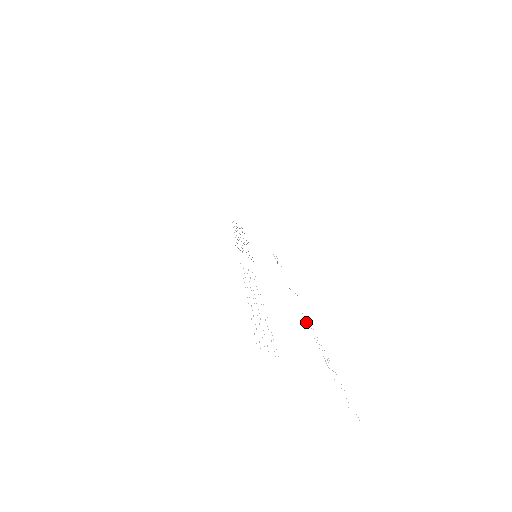
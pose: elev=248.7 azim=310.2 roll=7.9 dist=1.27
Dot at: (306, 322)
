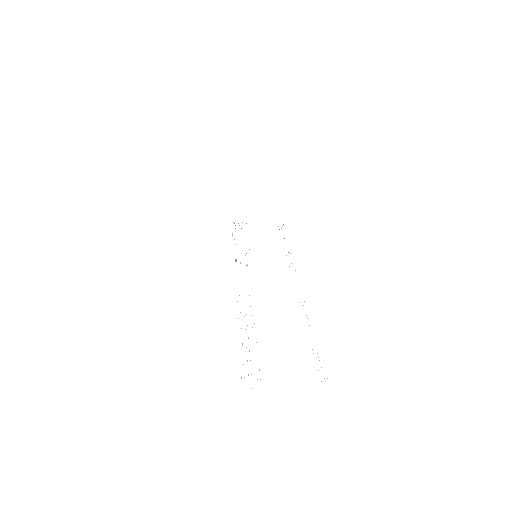
Dot at: occluded
